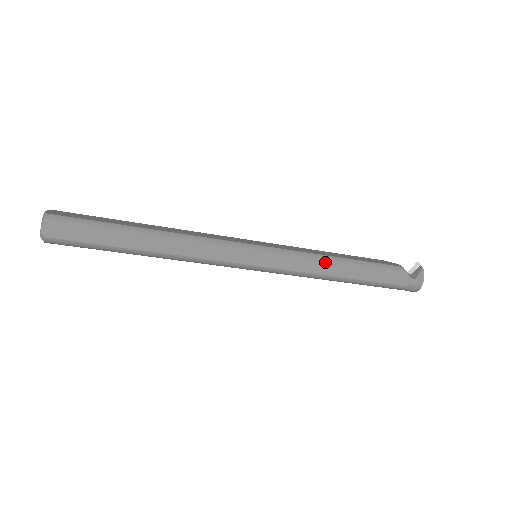
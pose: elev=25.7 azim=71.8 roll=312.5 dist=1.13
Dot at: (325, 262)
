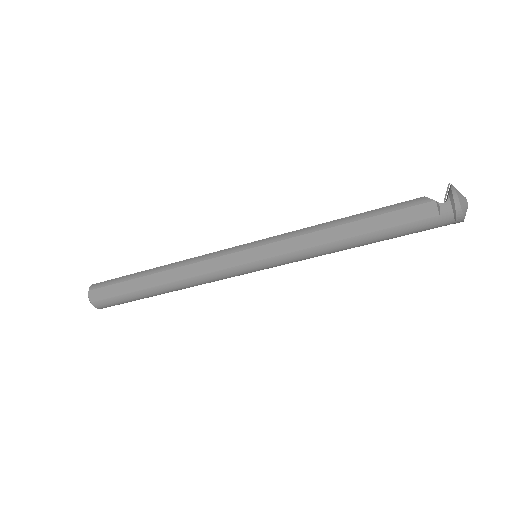
Dot at: (319, 230)
